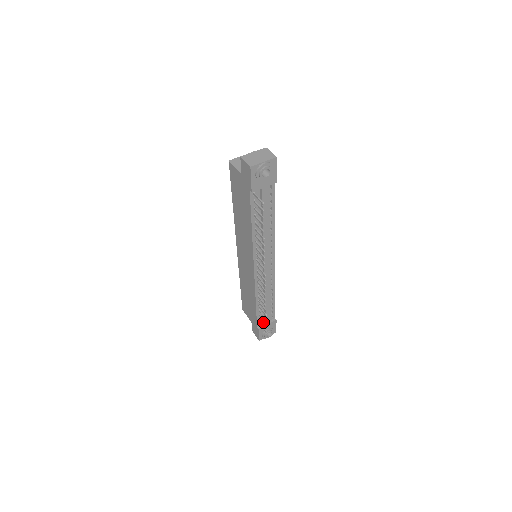
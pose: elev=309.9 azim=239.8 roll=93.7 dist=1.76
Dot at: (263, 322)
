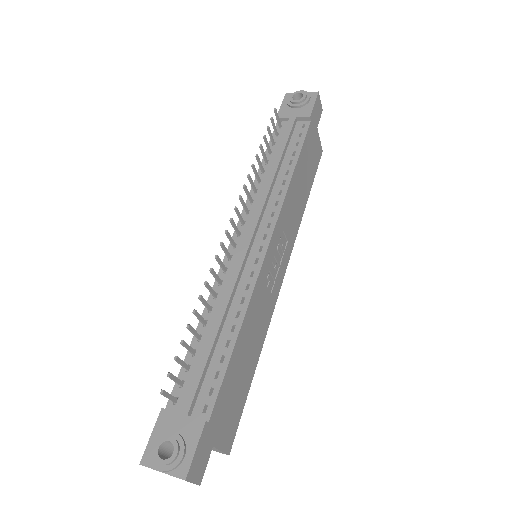
Dot at: (182, 408)
